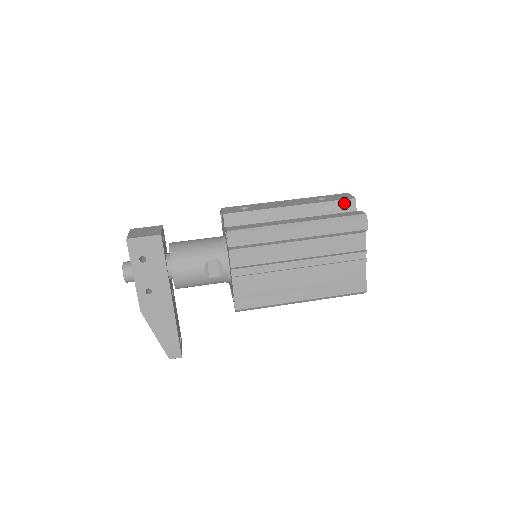
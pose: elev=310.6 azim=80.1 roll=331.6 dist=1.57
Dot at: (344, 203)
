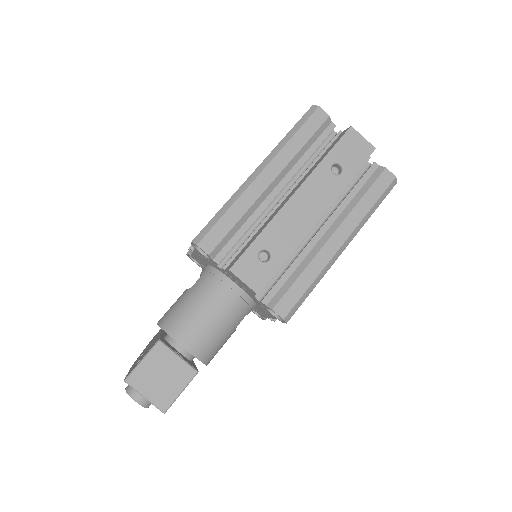
Dot at: occluded
